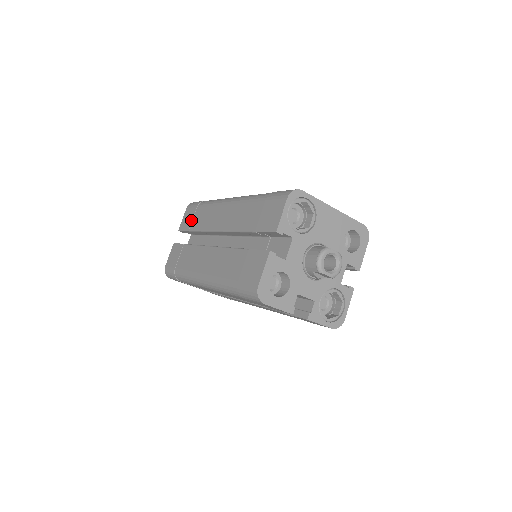
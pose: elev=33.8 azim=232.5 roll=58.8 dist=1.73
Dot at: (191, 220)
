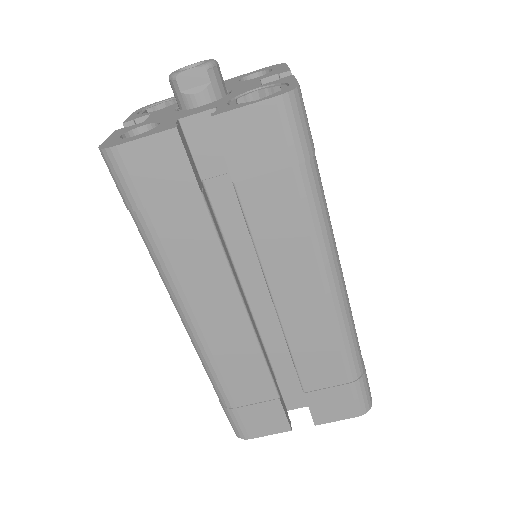
Dot at: occluded
